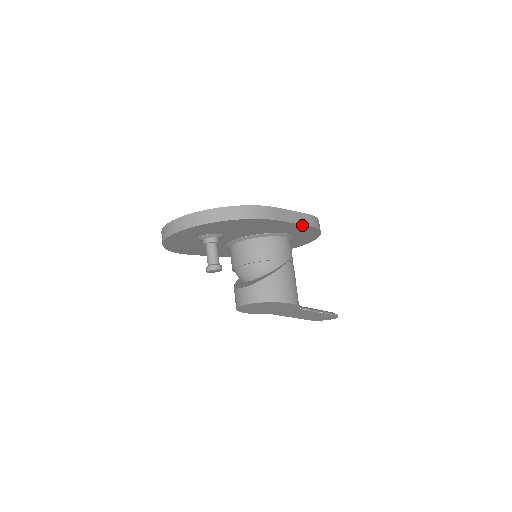
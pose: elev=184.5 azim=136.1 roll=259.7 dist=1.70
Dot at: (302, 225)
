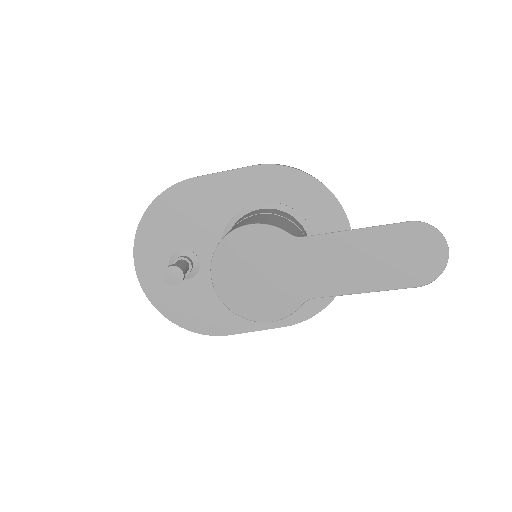
Dot at: (244, 170)
